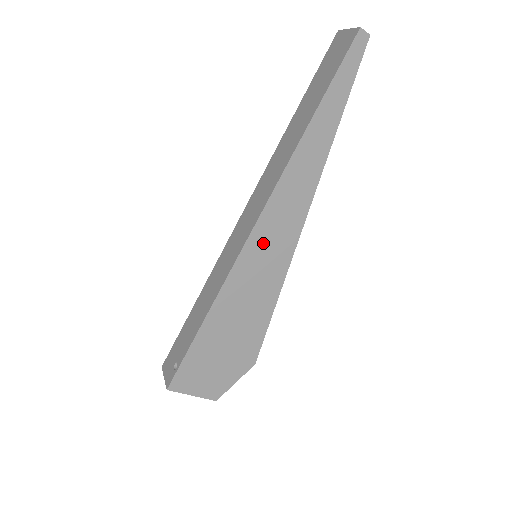
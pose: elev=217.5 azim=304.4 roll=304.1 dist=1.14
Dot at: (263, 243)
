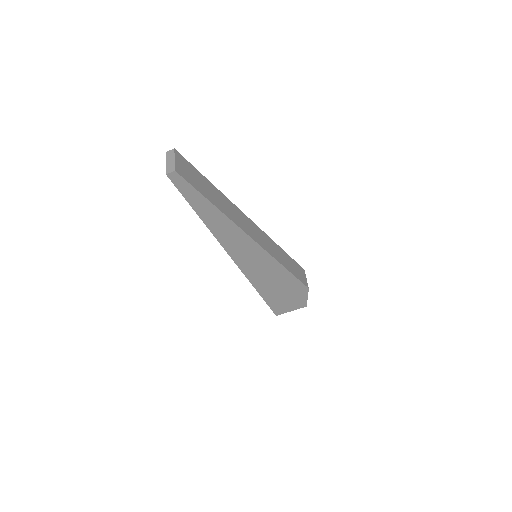
Dot at: (247, 262)
